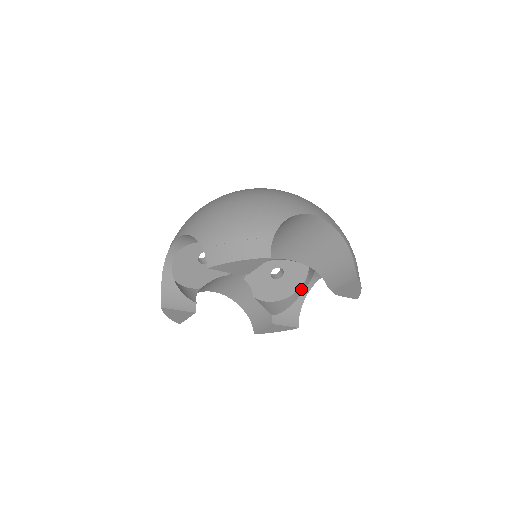
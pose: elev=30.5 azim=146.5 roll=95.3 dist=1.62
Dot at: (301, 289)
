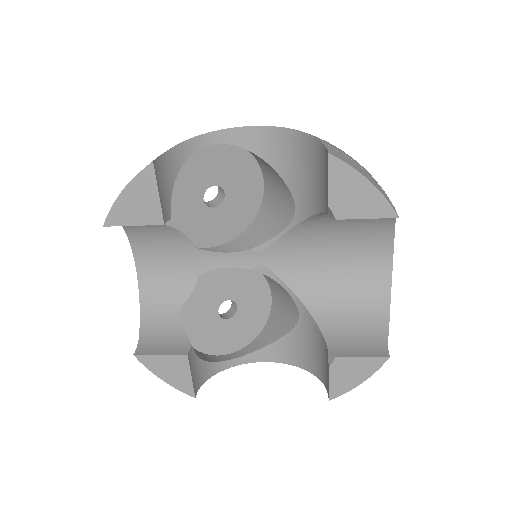
Dot at: (225, 356)
